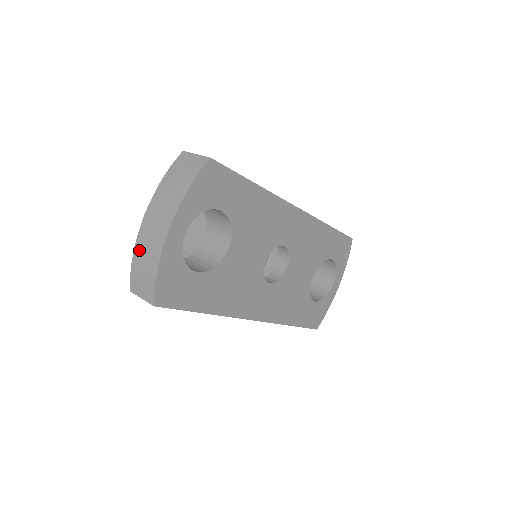
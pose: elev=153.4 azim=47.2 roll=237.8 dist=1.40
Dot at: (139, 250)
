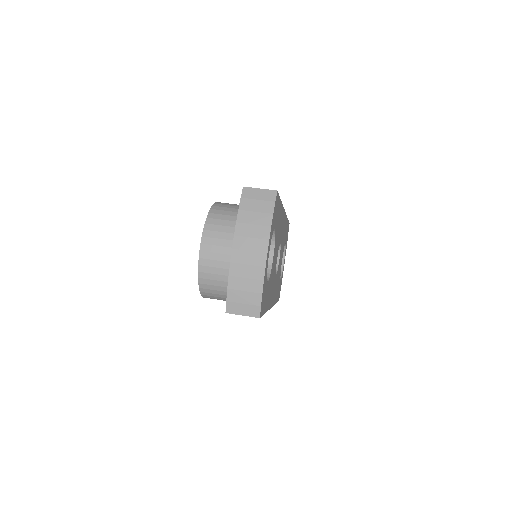
Dot at: (236, 277)
